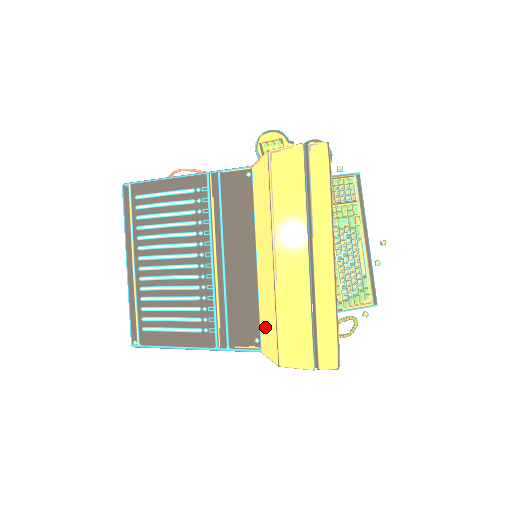
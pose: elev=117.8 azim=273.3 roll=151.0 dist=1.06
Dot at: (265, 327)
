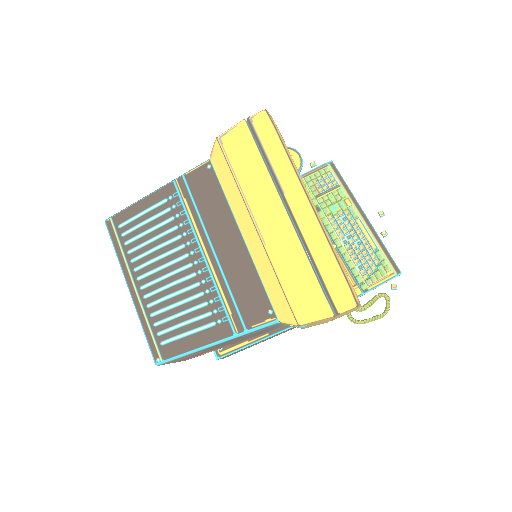
Dot at: (272, 295)
